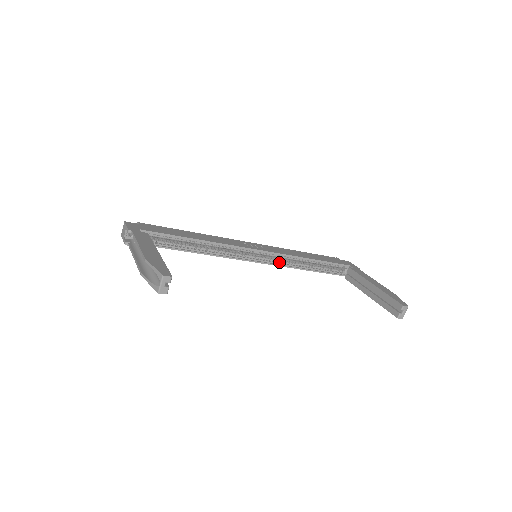
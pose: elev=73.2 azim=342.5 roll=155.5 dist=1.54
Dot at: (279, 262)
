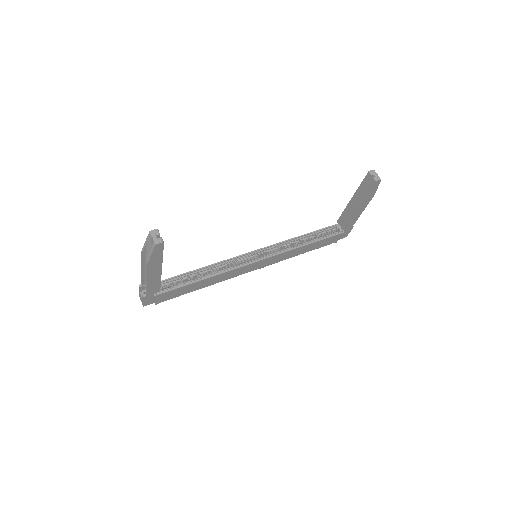
Dot at: (280, 252)
